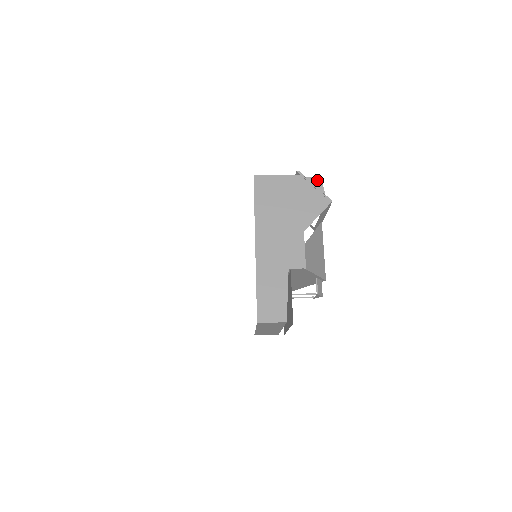
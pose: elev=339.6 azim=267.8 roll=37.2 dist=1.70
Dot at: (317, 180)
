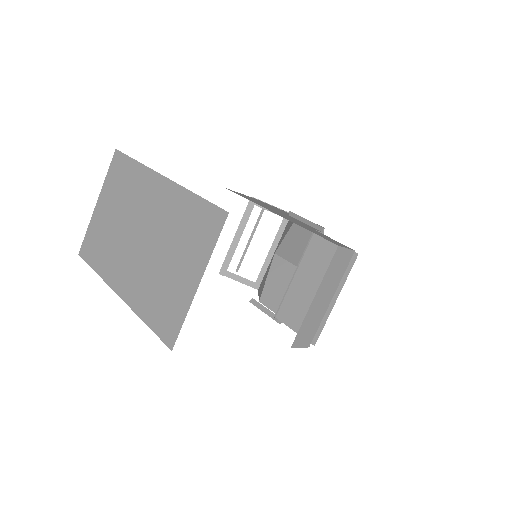
Dot at: occluded
